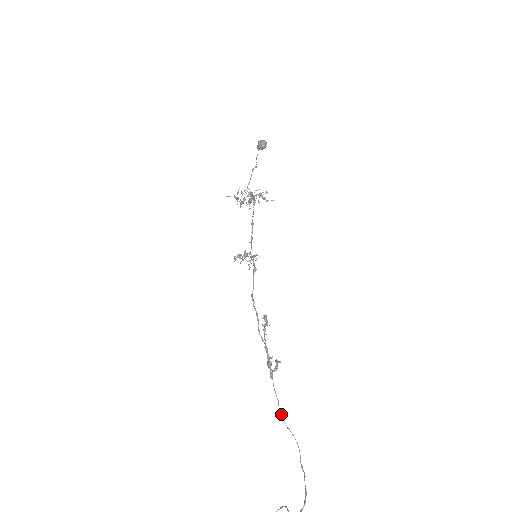
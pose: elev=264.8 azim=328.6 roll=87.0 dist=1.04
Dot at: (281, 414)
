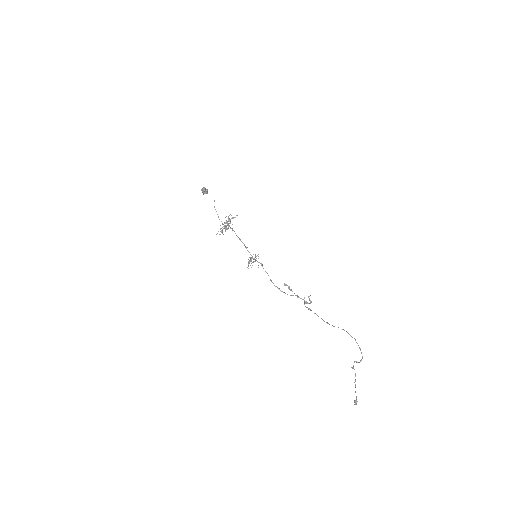
Dot at: (327, 323)
